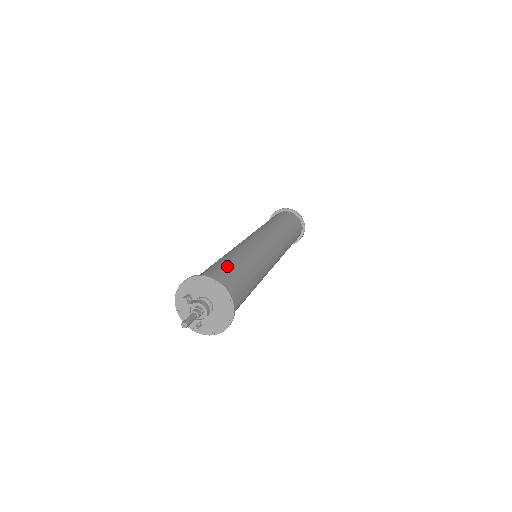
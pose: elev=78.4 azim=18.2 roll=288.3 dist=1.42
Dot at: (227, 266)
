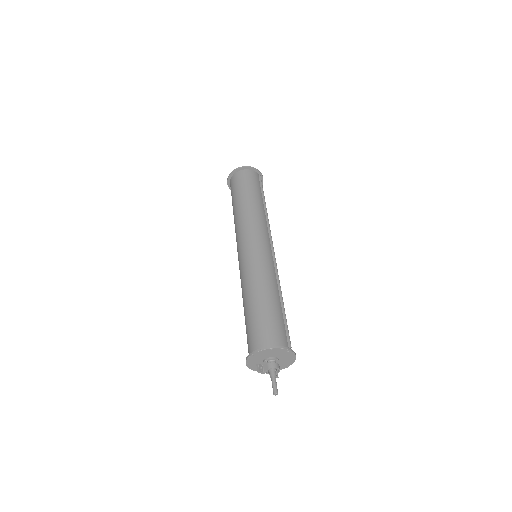
Dot at: (261, 317)
